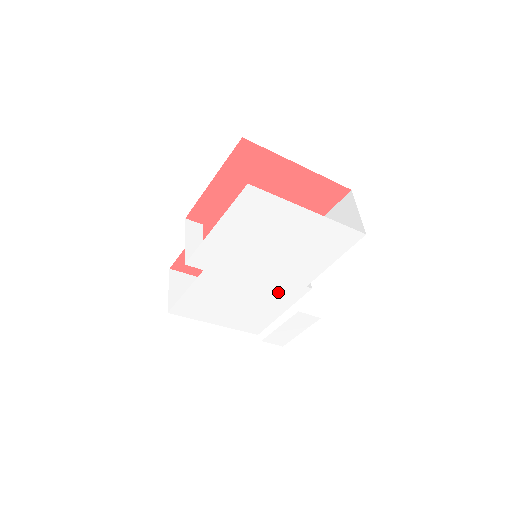
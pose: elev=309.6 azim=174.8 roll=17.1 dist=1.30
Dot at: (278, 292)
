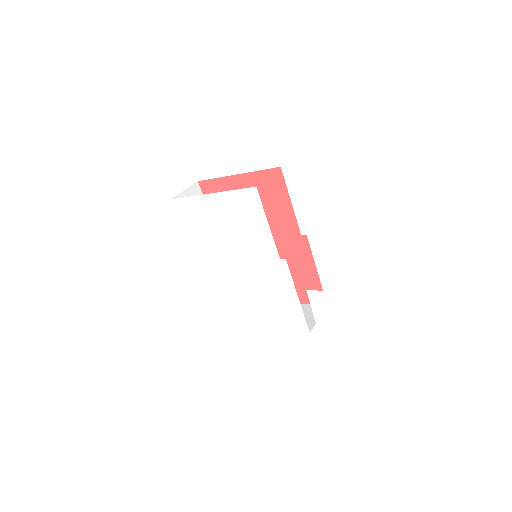
Dot at: (270, 275)
